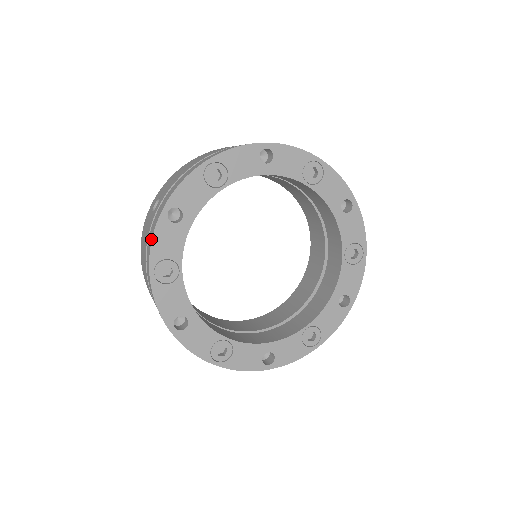
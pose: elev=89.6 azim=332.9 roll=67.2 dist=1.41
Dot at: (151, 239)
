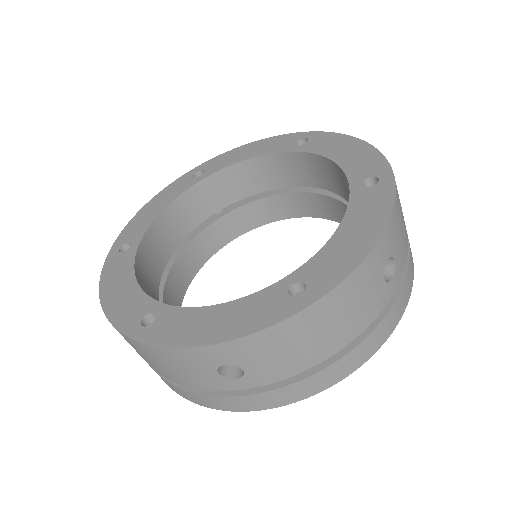
Dot at: (218, 409)
